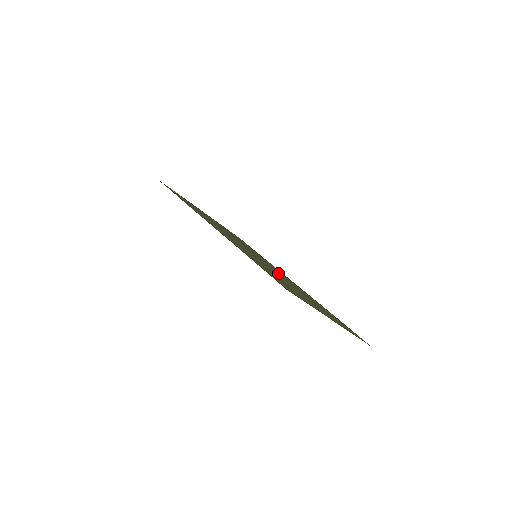
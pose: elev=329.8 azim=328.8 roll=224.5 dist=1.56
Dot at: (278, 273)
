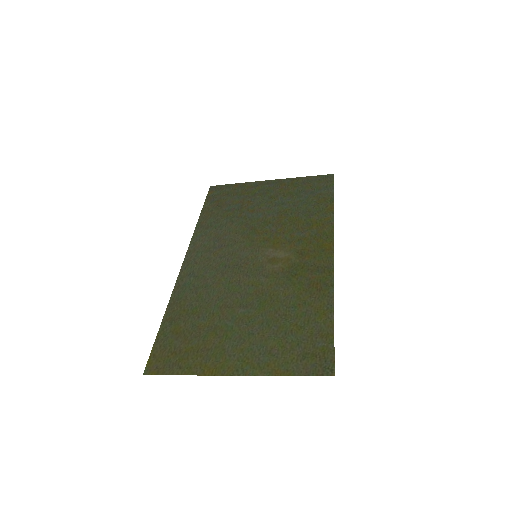
Dot at: (270, 274)
